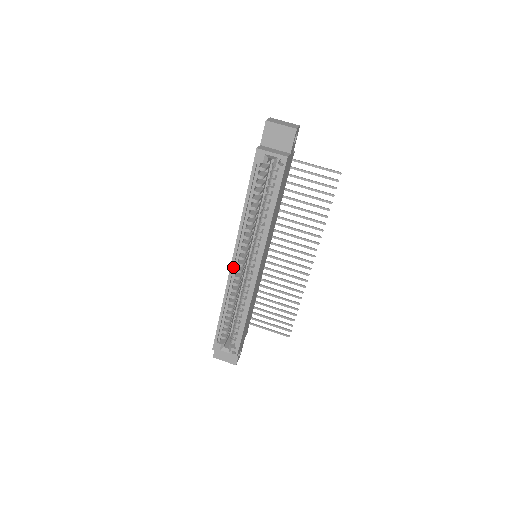
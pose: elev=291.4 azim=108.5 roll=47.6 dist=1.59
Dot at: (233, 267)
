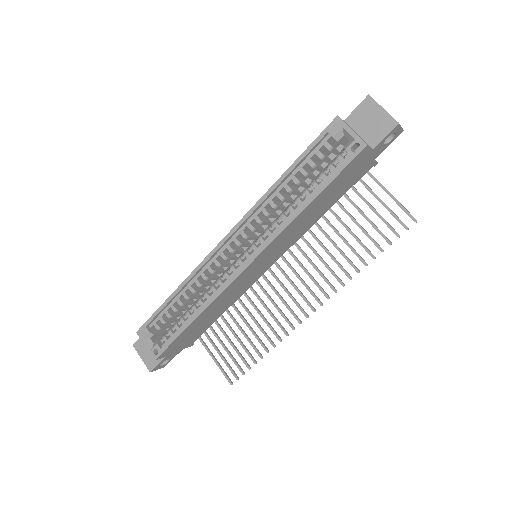
Dot at: (221, 246)
